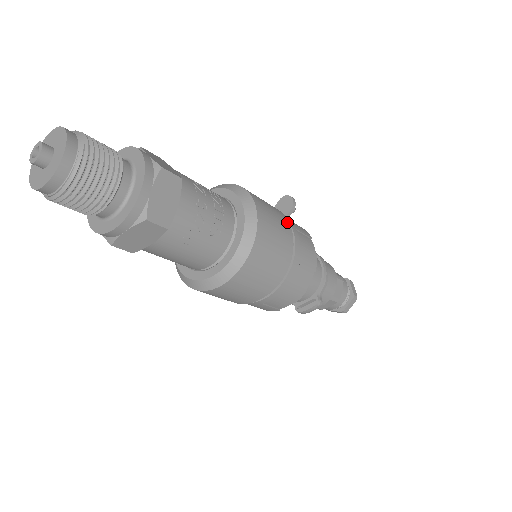
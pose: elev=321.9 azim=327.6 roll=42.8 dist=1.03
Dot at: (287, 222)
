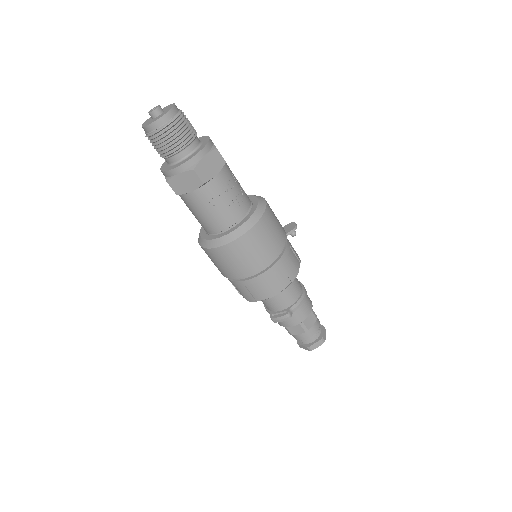
Dot at: (285, 235)
